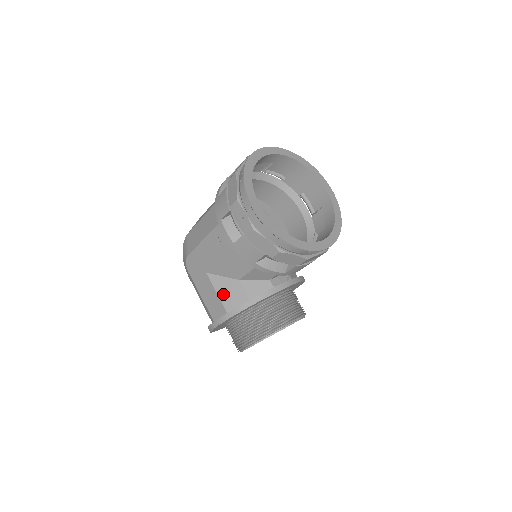
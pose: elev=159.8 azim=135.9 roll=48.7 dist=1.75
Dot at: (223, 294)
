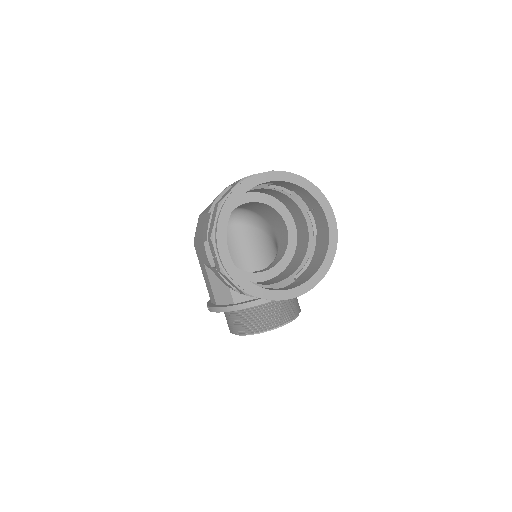
Dot at: (215, 288)
